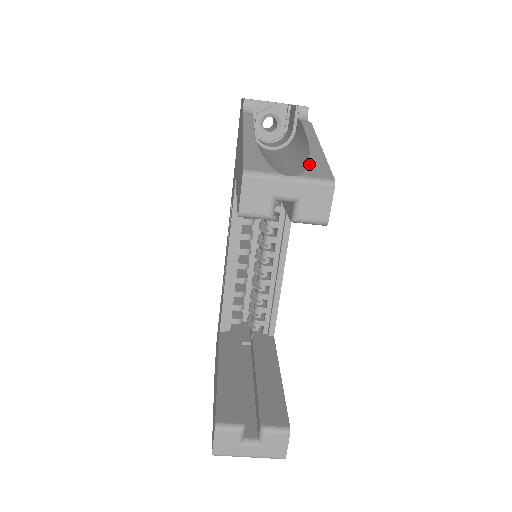
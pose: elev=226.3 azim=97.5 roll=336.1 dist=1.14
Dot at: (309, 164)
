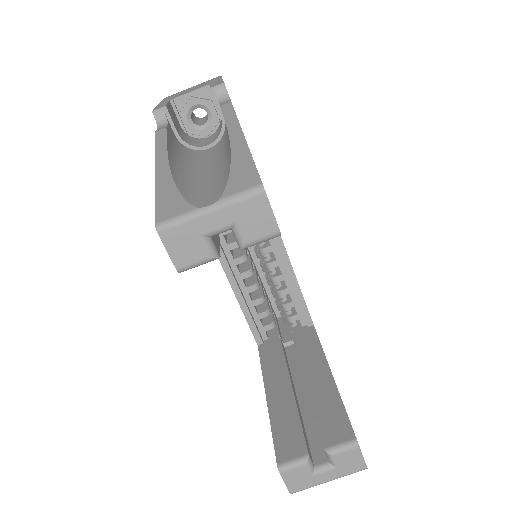
Dot at: (230, 173)
